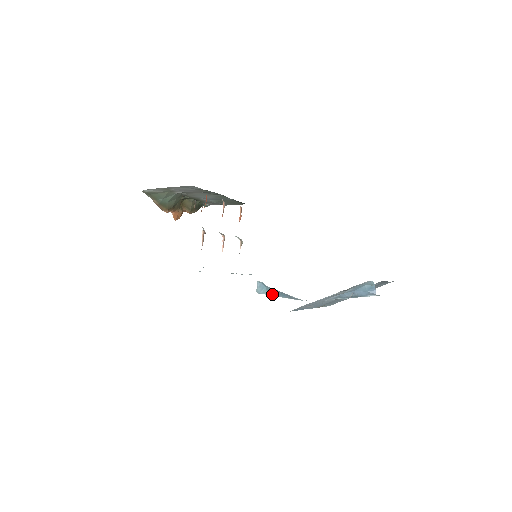
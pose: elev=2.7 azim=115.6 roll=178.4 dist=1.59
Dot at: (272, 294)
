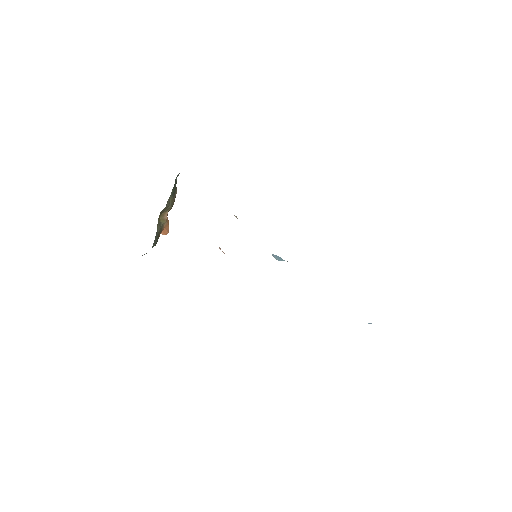
Dot at: occluded
